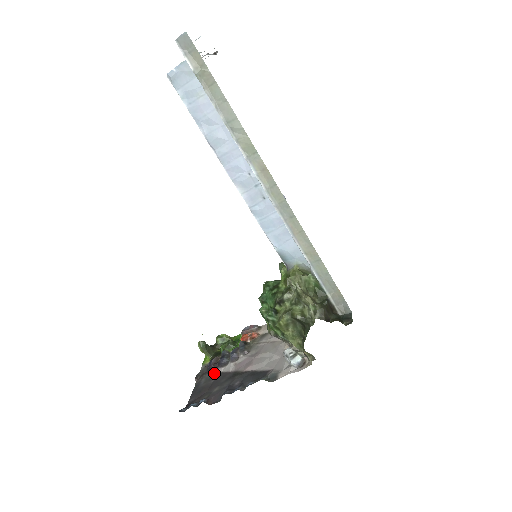
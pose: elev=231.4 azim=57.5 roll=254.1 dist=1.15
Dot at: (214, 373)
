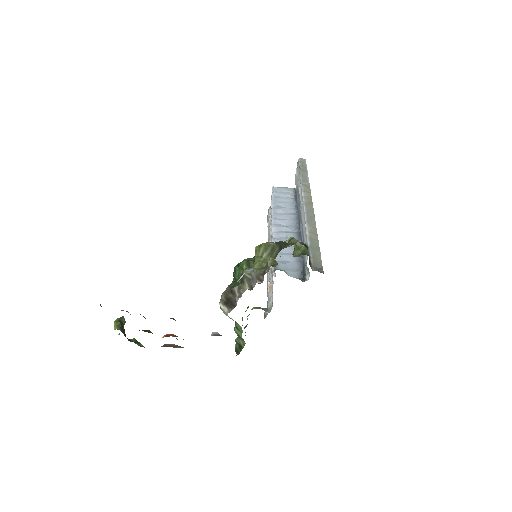
Dot at: occluded
